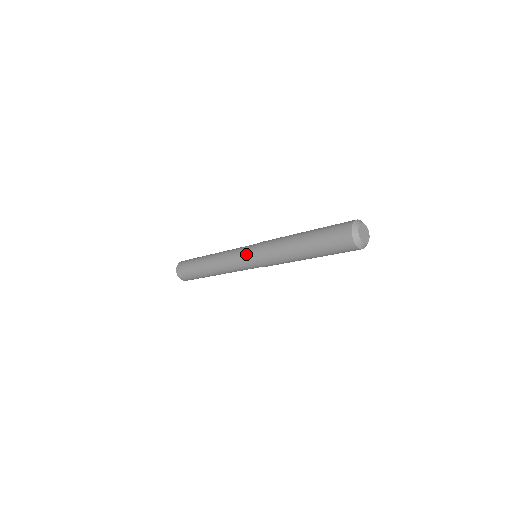
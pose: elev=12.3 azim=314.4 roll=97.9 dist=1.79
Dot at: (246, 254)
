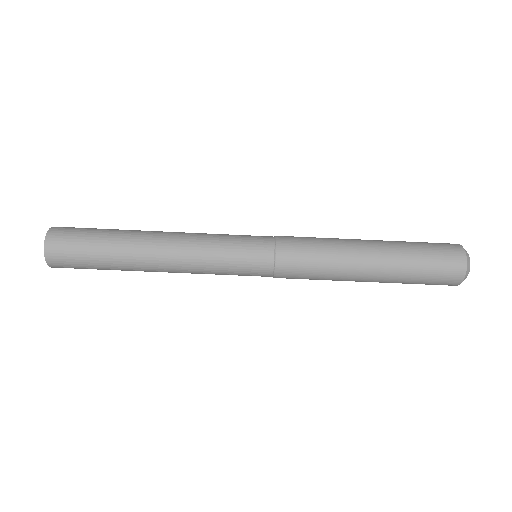
Dot at: (254, 249)
